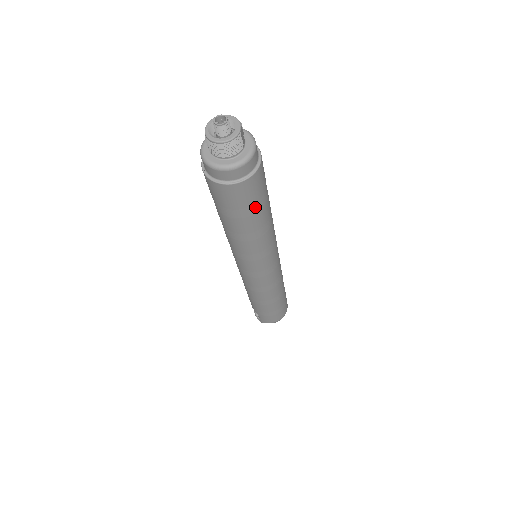
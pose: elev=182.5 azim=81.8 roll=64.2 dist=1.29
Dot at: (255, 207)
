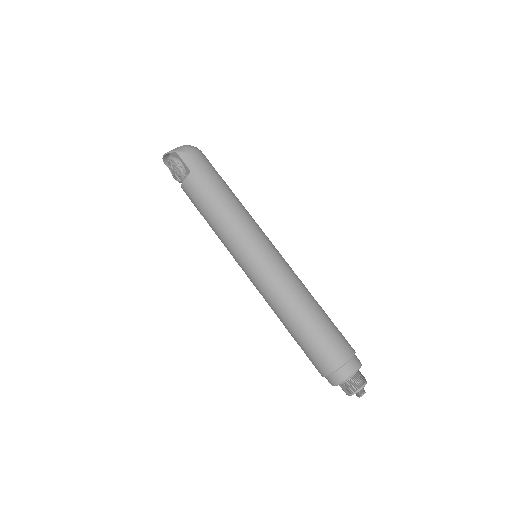
Dot at: occluded
